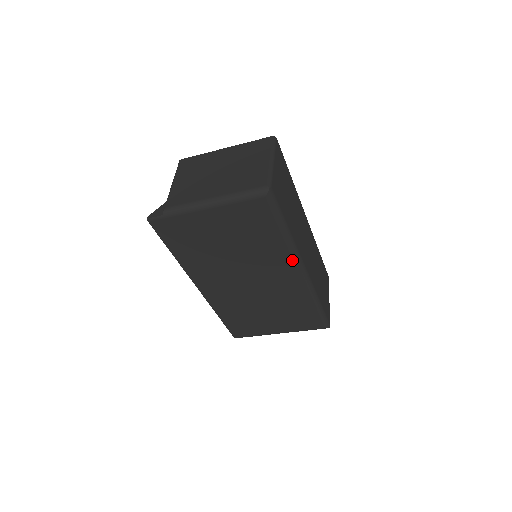
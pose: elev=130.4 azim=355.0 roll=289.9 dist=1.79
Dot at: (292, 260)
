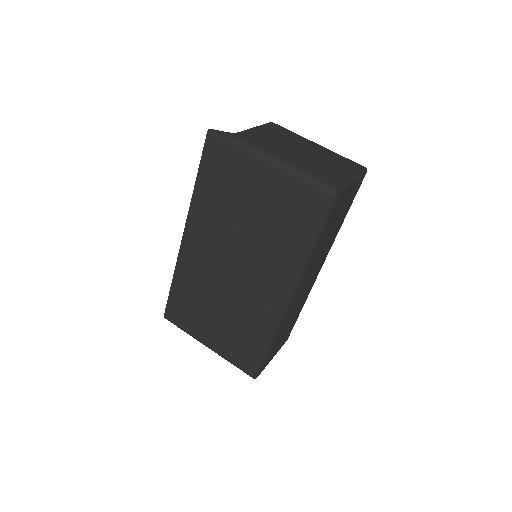
Dot at: (290, 280)
